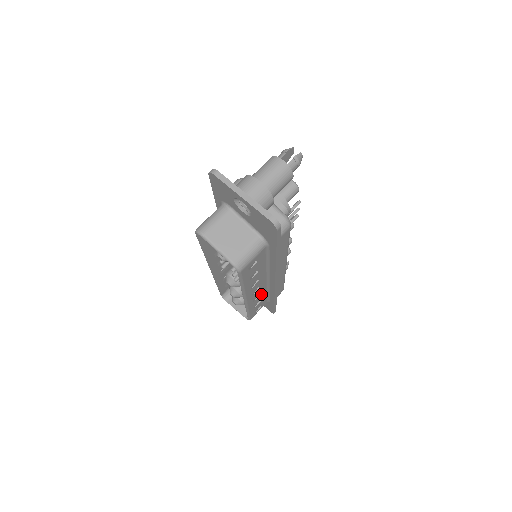
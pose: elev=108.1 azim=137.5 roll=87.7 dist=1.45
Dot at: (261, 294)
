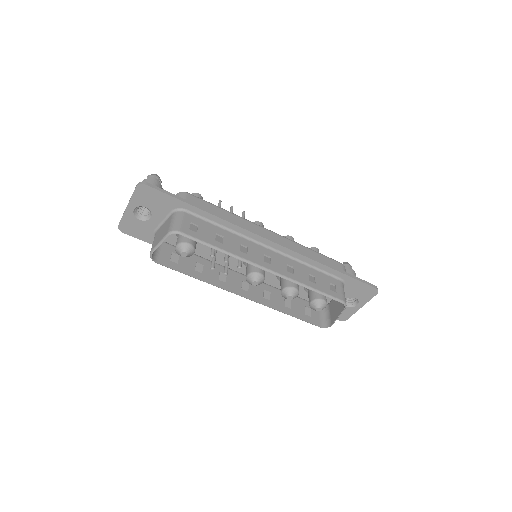
Dot at: (295, 267)
